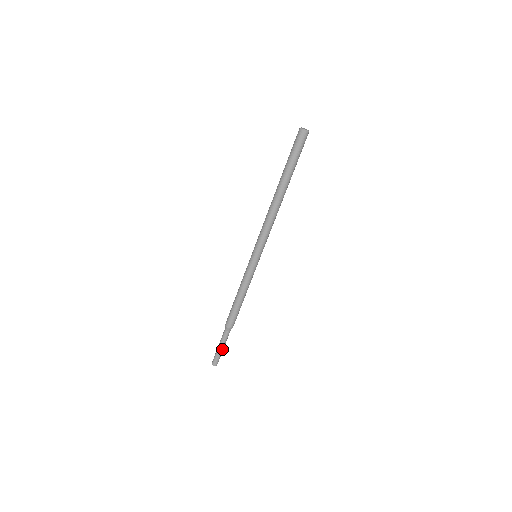
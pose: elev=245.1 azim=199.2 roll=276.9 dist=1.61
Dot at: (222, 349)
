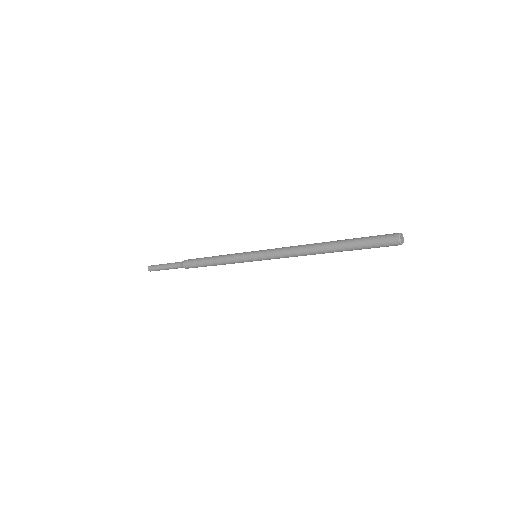
Dot at: (167, 269)
